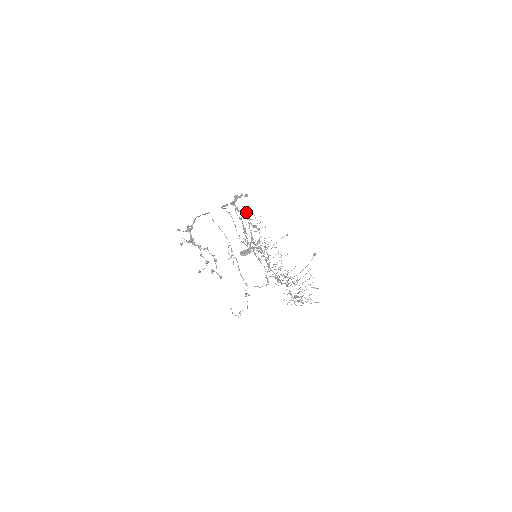
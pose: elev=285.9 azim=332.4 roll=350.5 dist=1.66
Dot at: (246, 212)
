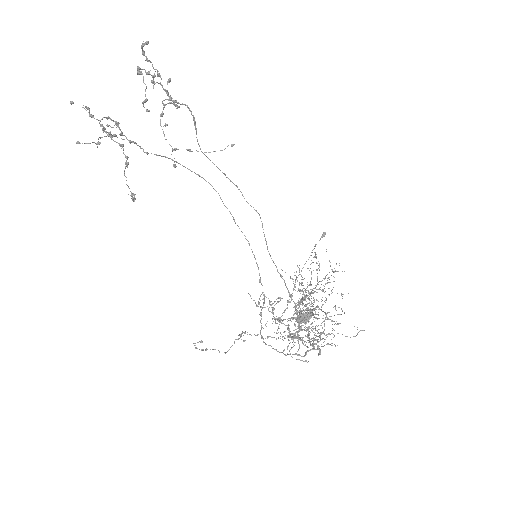
Dot at: (315, 252)
